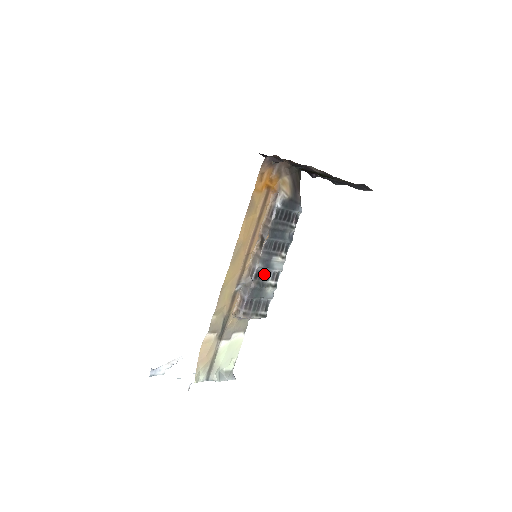
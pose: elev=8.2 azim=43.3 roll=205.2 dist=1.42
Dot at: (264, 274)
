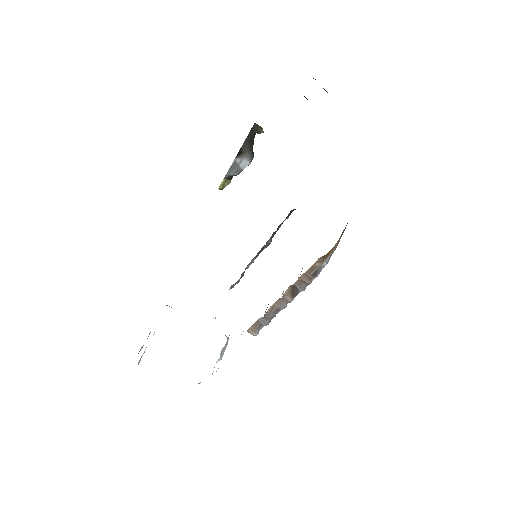
Dot at: occluded
